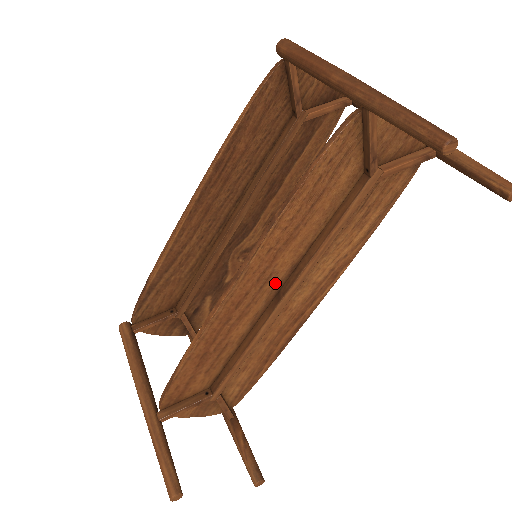
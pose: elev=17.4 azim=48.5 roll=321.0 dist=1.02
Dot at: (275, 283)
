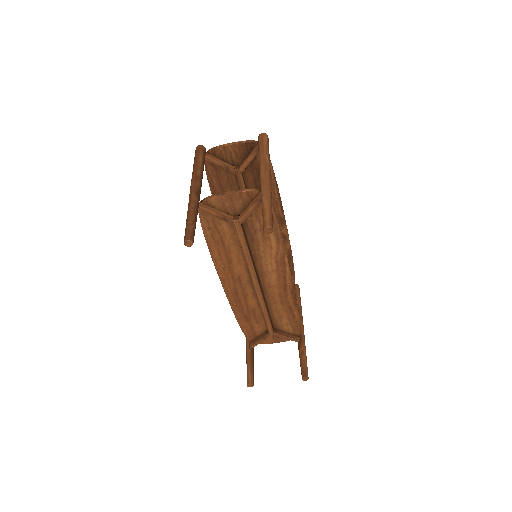
Dot at: (246, 279)
